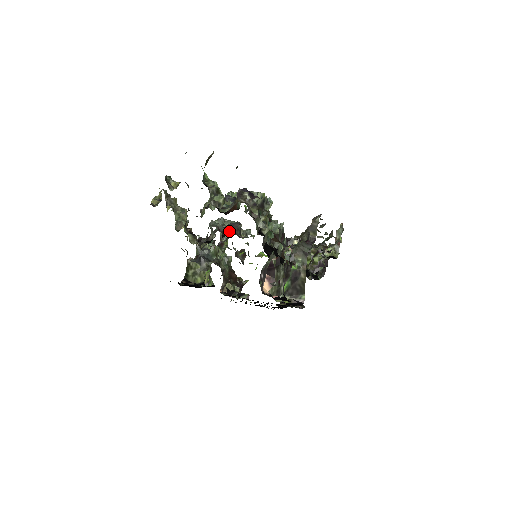
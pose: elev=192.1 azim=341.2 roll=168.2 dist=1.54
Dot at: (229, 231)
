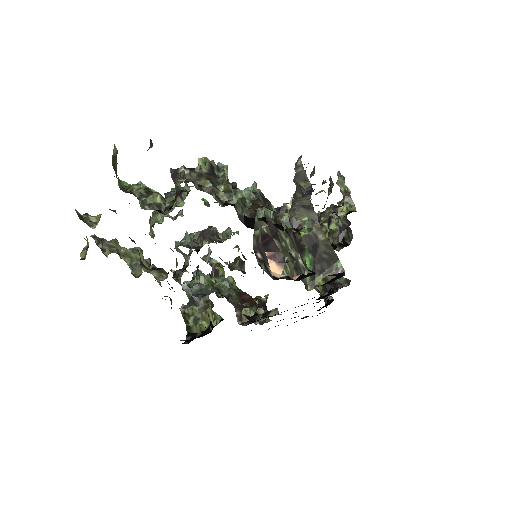
Dot at: (203, 242)
